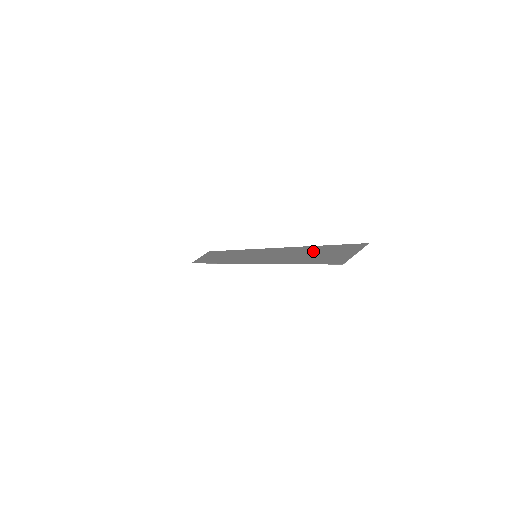
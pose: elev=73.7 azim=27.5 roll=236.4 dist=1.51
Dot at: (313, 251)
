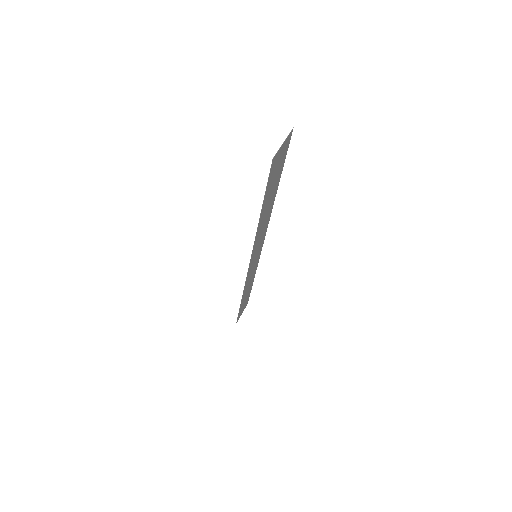
Dot at: (272, 192)
